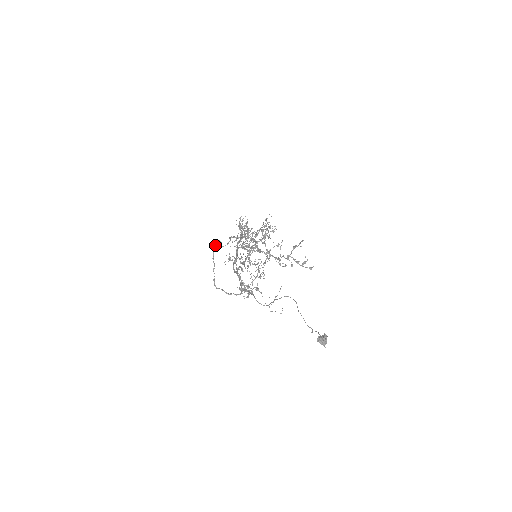
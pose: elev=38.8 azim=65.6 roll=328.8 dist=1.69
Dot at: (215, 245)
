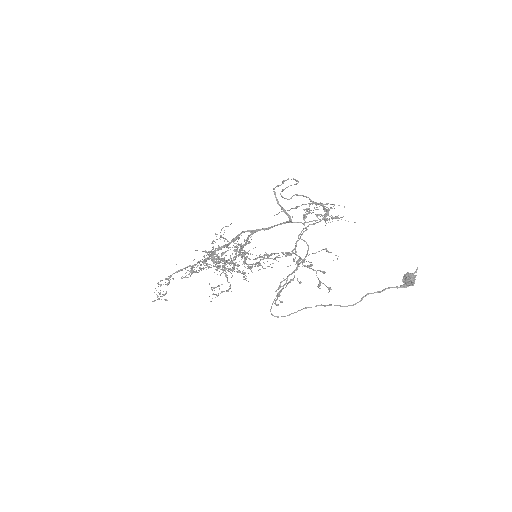
Dot at: occluded
